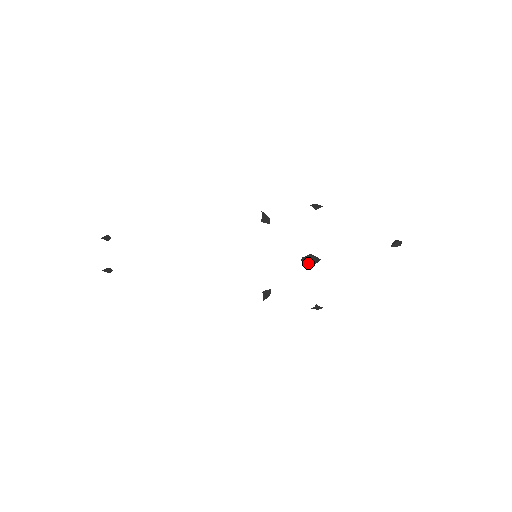
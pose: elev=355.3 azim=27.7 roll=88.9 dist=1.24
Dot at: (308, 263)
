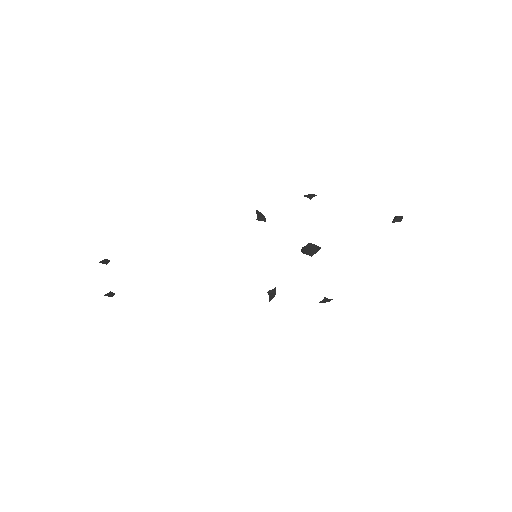
Dot at: (309, 252)
